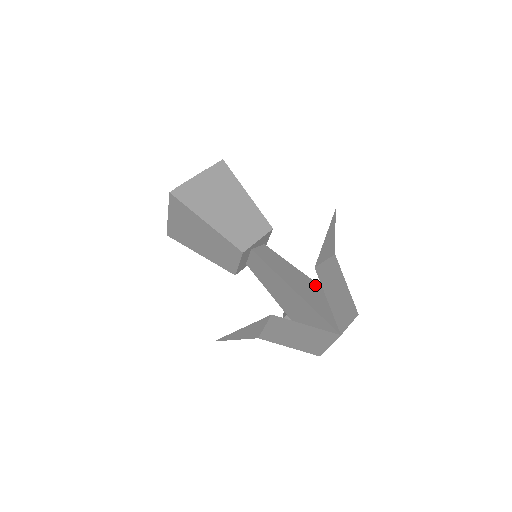
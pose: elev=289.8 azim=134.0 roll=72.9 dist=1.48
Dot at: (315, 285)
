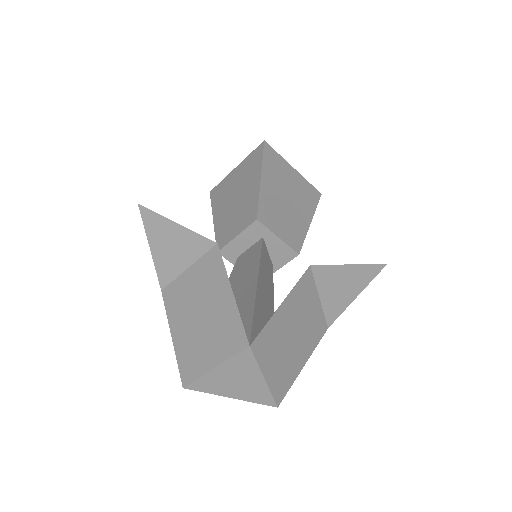
Dot at: occluded
